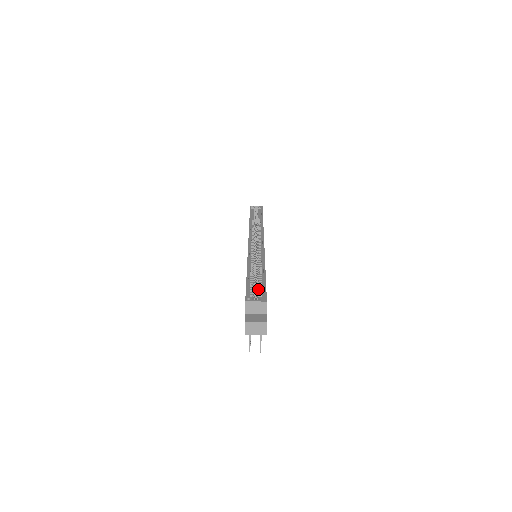
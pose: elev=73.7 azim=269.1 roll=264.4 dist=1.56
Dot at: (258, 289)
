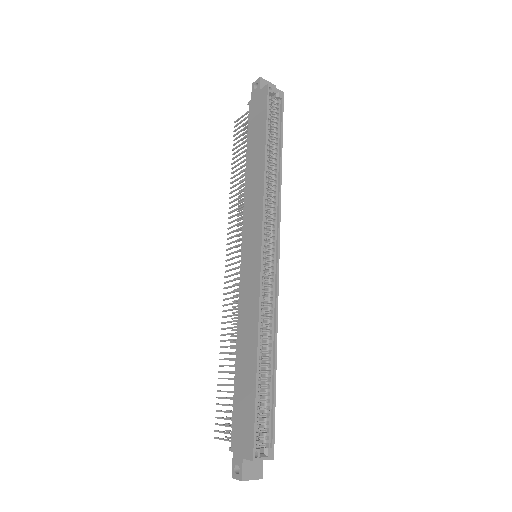
Dot at: (264, 413)
